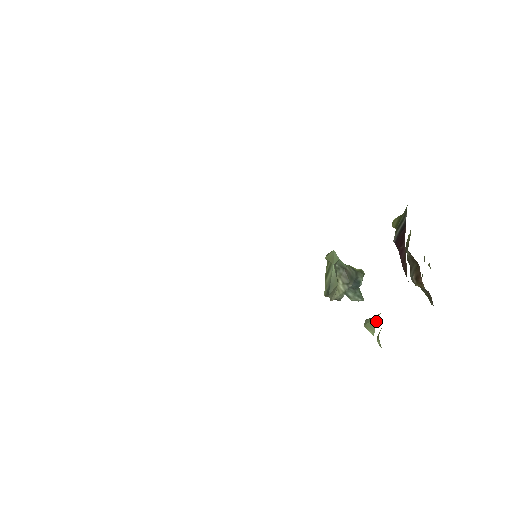
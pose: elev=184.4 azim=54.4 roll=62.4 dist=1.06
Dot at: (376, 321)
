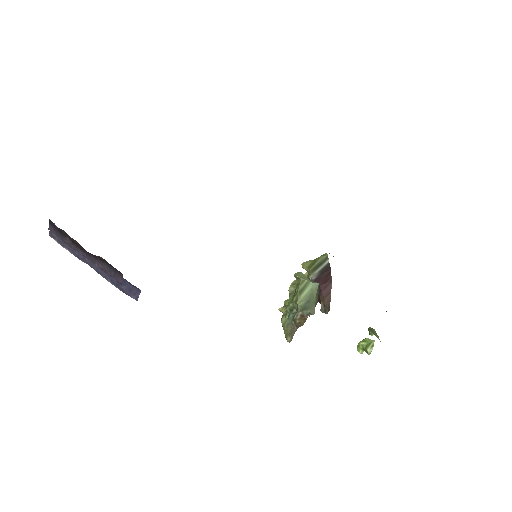
Dot at: occluded
